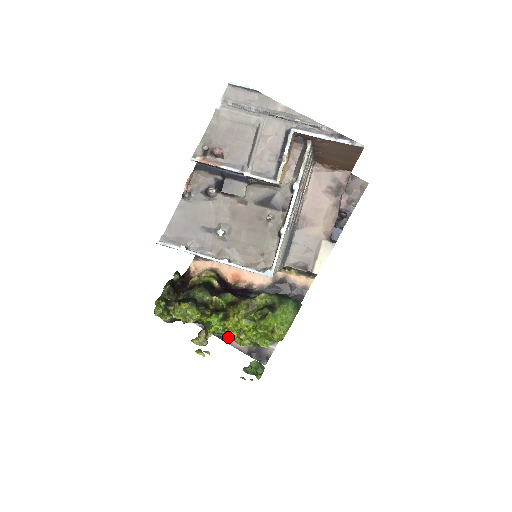
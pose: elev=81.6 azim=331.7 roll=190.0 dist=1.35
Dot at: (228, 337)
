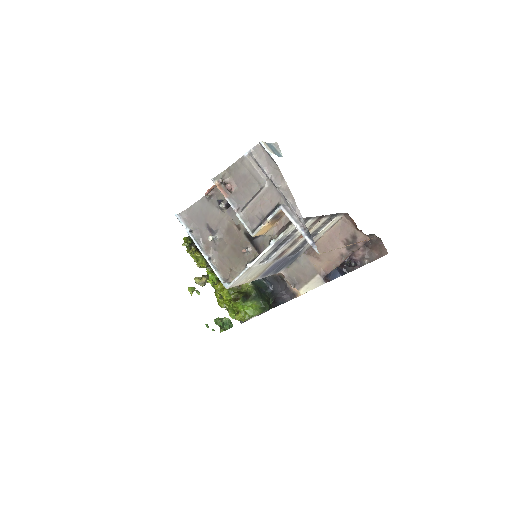
Dot at: (215, 293)
